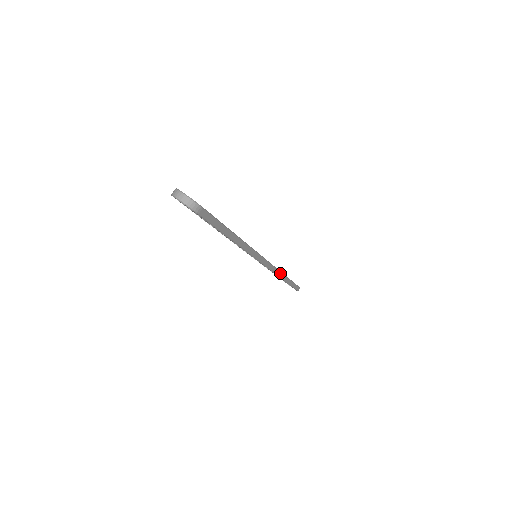
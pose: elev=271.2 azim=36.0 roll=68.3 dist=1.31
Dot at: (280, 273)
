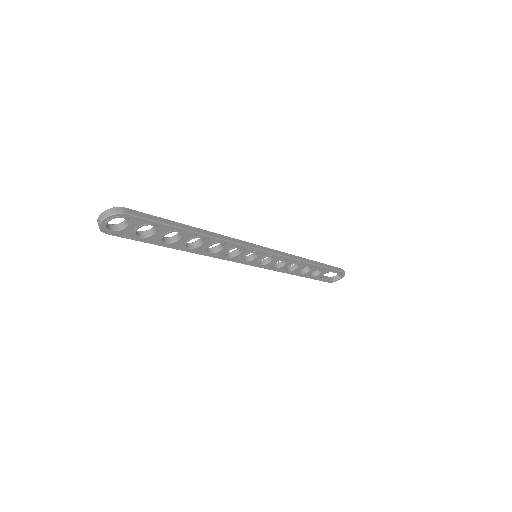
Dot at: (298, 258)
